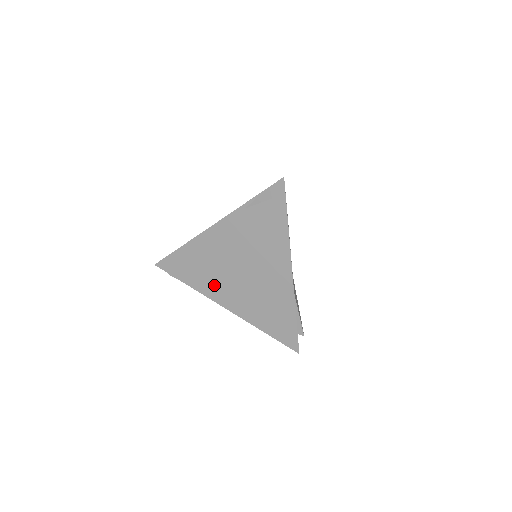
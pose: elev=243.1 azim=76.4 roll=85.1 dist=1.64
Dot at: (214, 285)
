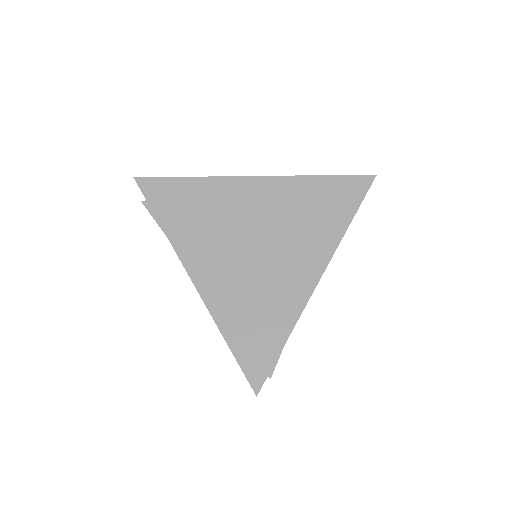
Dot at: (200, 244)
